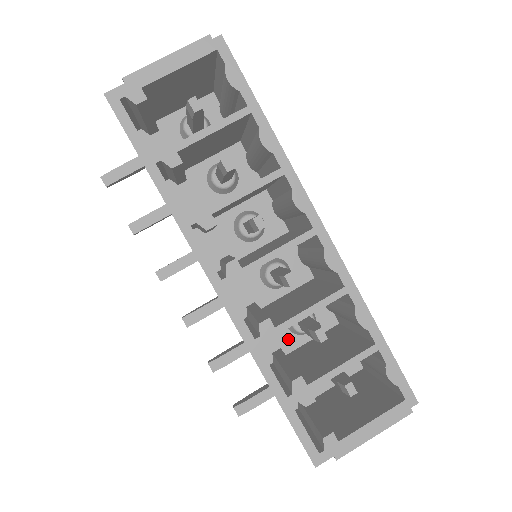
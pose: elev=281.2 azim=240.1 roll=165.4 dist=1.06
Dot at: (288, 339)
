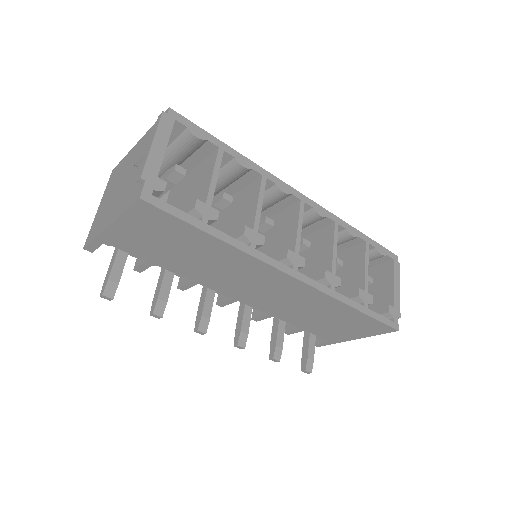
Dot at: occluded
